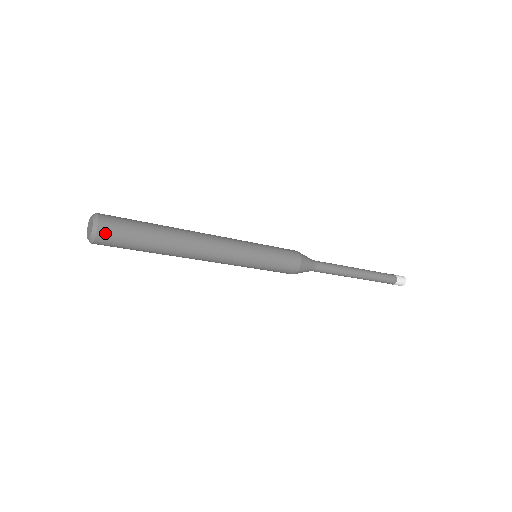
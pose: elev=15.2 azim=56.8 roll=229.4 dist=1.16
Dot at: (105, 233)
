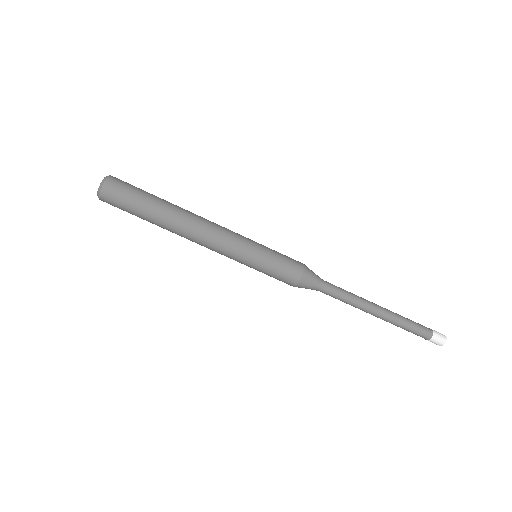
Dot at: (111, 185)
